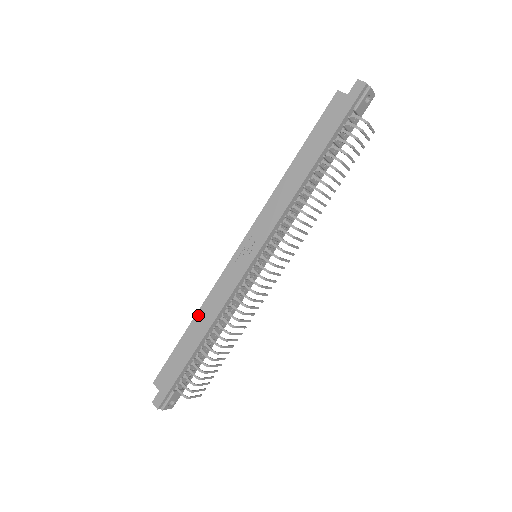
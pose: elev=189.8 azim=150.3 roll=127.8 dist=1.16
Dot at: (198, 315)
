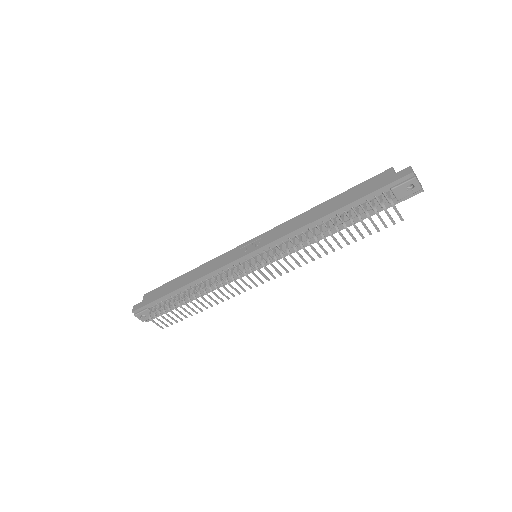
Dot at: (195, 269)
